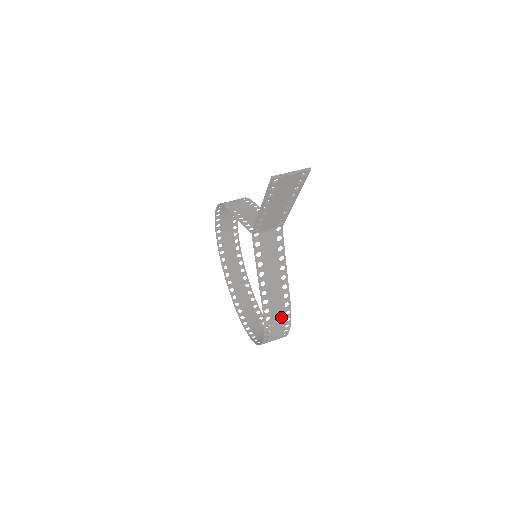
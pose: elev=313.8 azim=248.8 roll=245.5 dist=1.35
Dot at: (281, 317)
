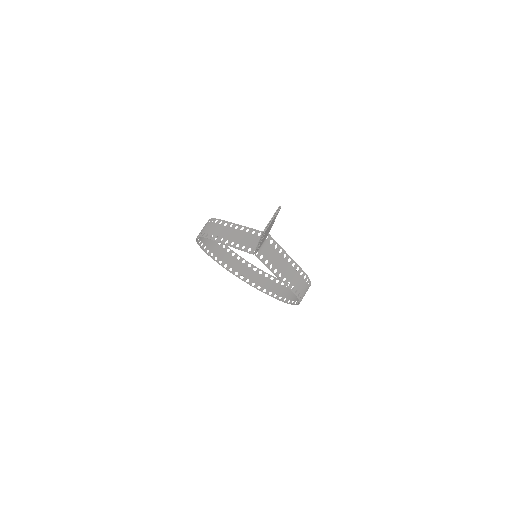
Dot at: (303, 283)
